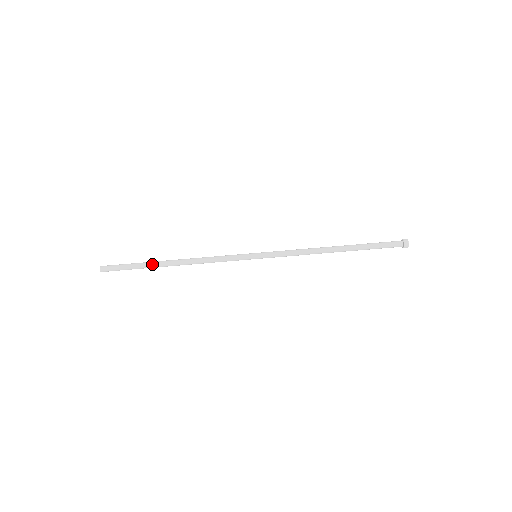
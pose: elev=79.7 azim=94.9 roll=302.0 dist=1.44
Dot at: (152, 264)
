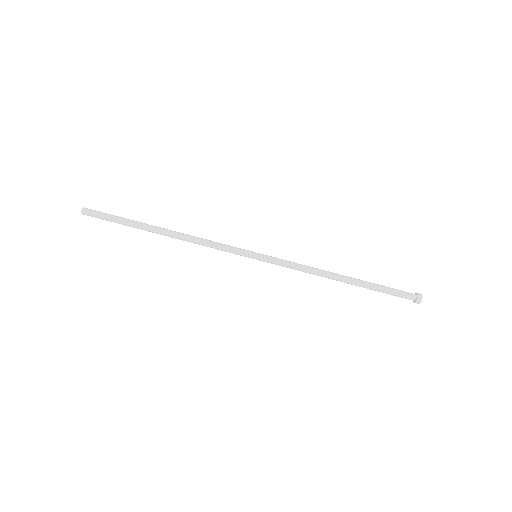
Dot at: (141, 223)
